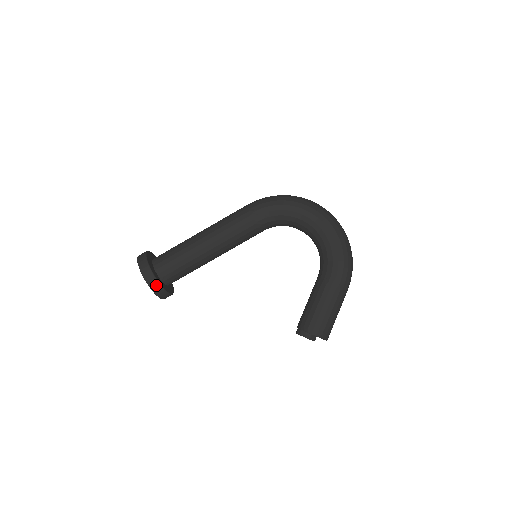
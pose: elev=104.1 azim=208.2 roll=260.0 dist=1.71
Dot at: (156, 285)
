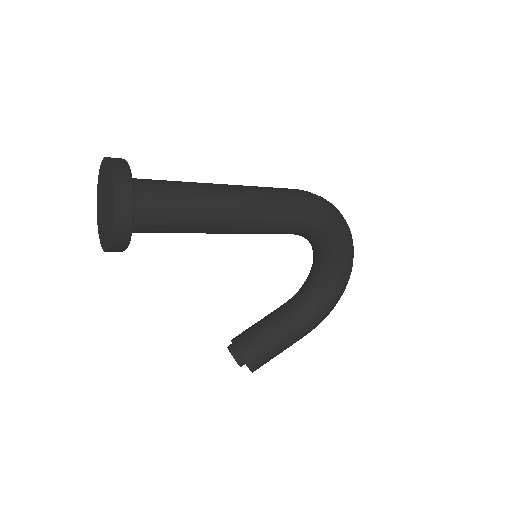
Dot at: (122, 247)
